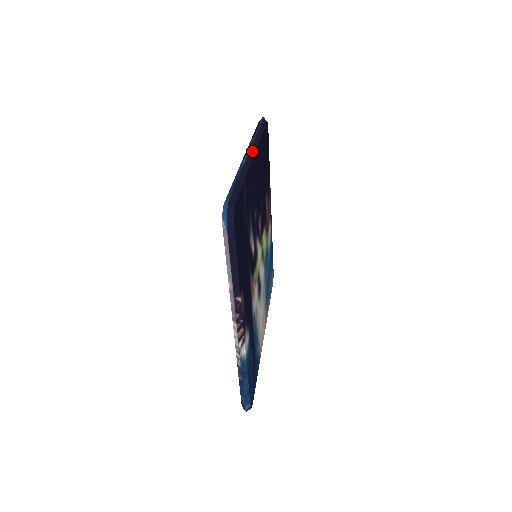
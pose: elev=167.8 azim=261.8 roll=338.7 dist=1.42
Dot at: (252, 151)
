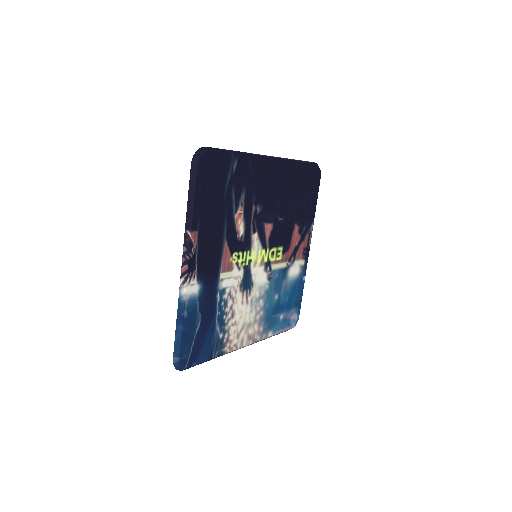
Dot at: (271, 158)
